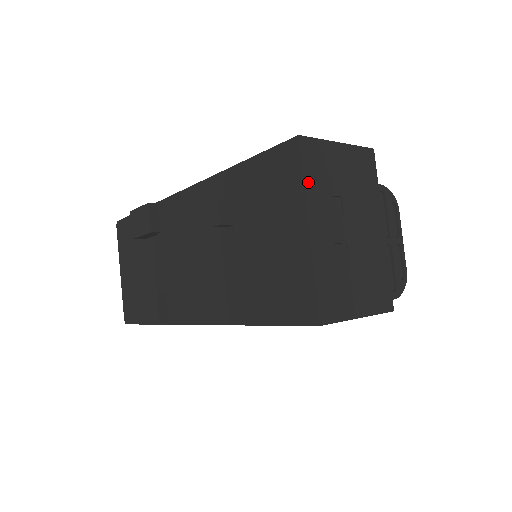
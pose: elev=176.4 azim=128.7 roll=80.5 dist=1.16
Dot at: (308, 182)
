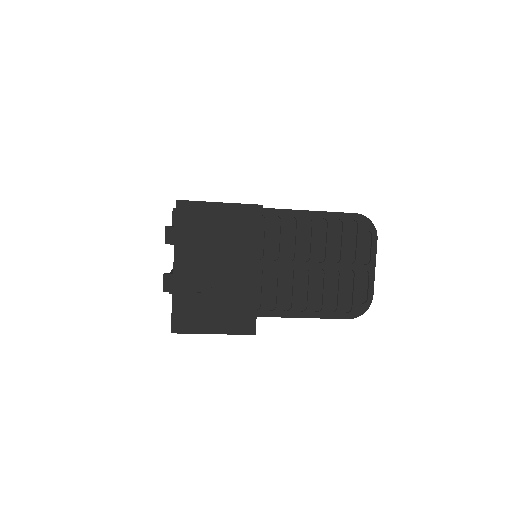
Dot at: (179, 234)
